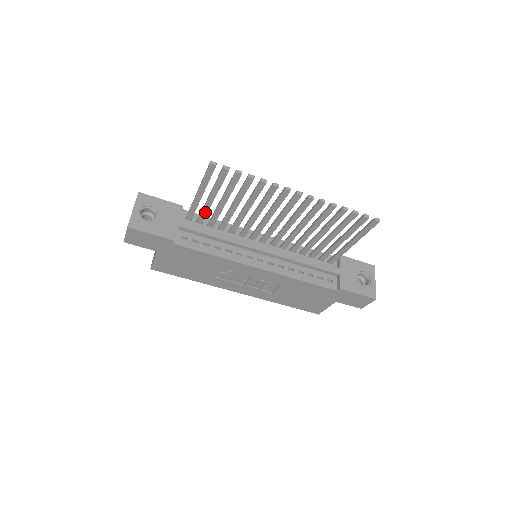
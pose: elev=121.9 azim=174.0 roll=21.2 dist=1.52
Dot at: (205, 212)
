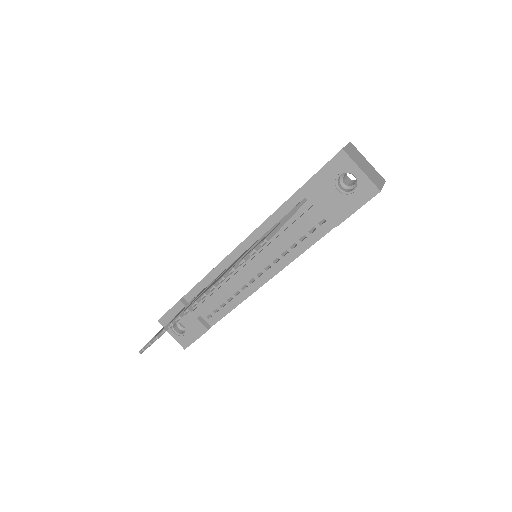
Dot at: occluded
